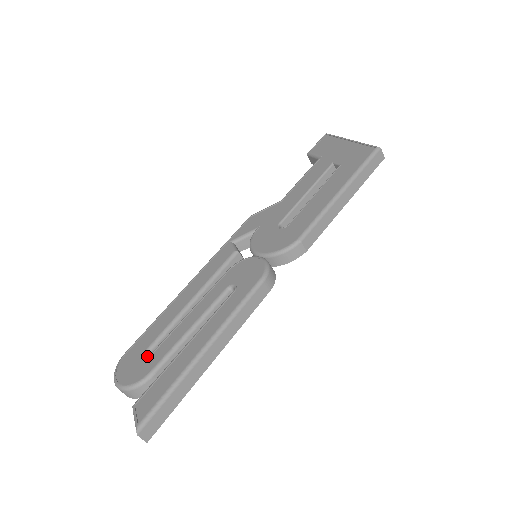
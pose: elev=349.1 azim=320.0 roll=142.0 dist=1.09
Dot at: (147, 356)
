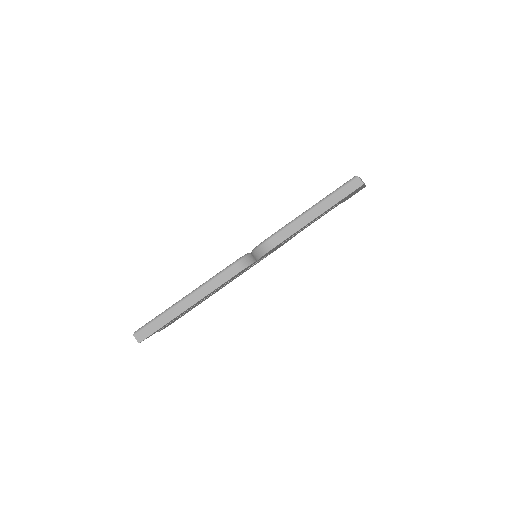
Dot at: occluded
